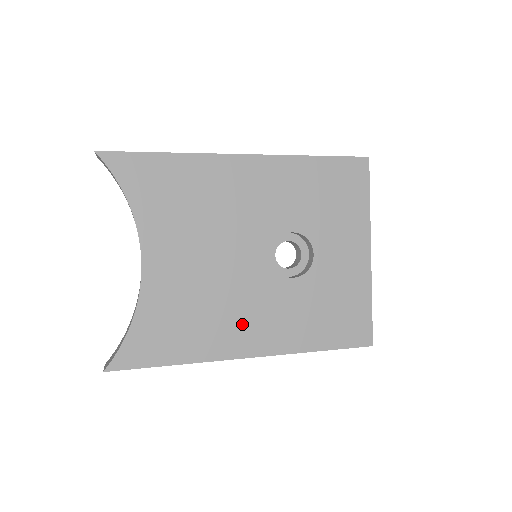
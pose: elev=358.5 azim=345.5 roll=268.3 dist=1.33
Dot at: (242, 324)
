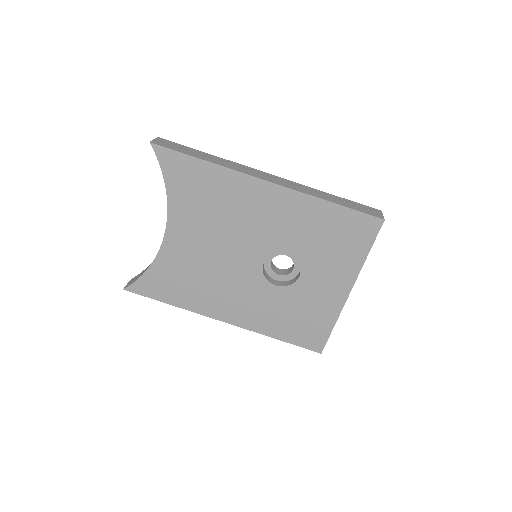
Dot at: (225, 300)
